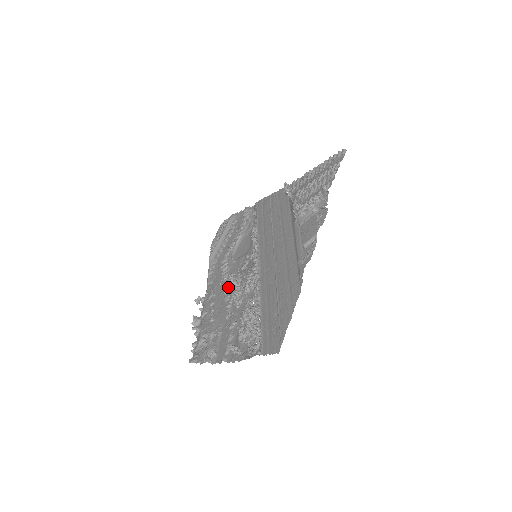
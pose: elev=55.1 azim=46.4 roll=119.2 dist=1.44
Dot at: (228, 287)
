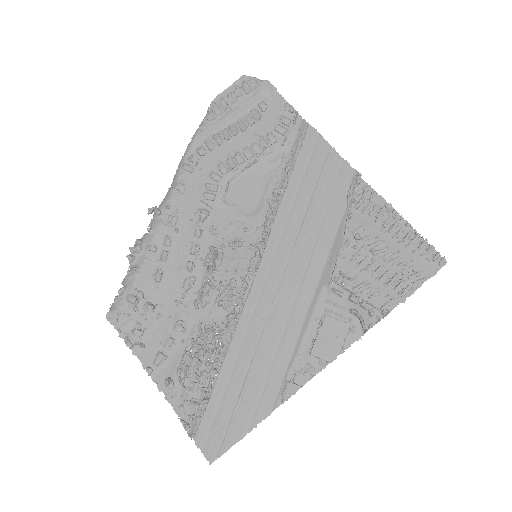
Dot at: (199, 248)
